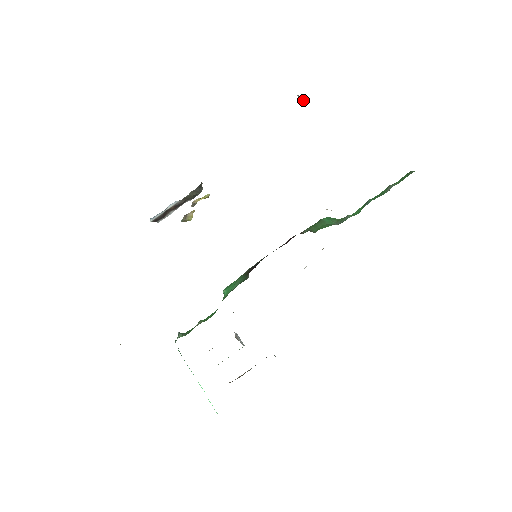
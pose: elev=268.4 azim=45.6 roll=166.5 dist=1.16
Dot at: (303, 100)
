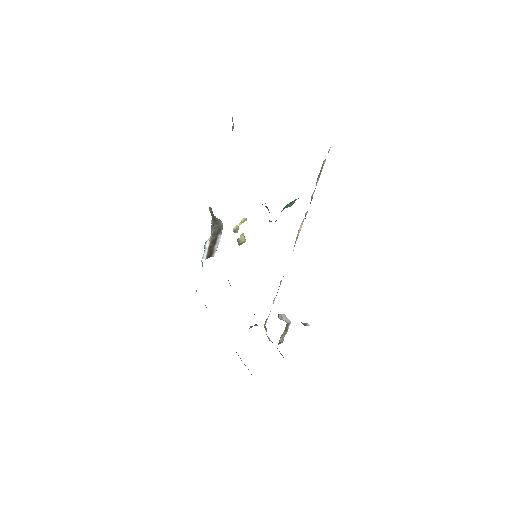
Dot at: occluded
